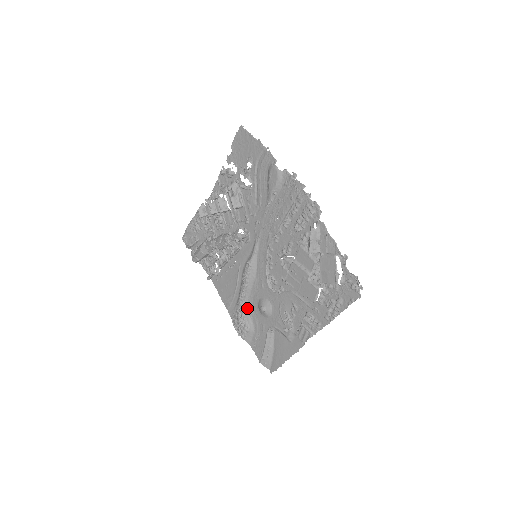
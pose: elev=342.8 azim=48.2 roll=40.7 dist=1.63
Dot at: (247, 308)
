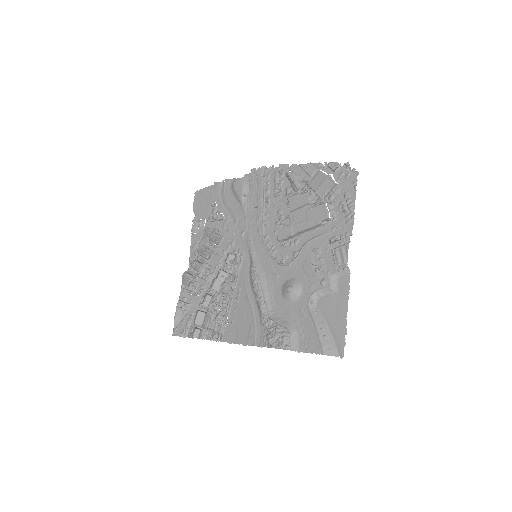
Dot at: (274, 315)
